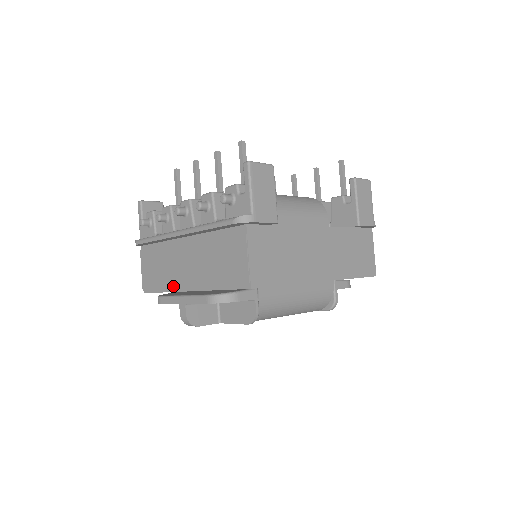
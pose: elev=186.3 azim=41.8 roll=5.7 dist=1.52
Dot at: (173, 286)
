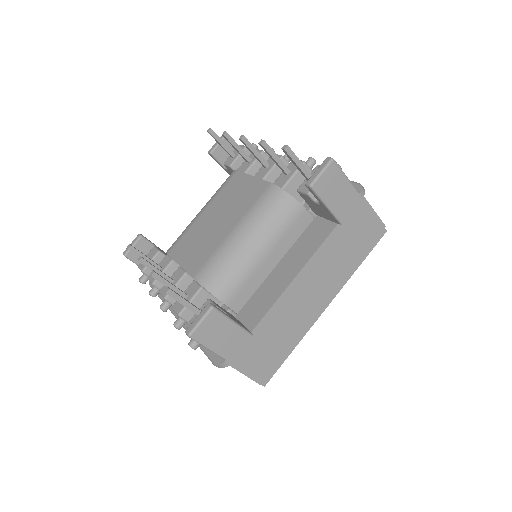
Dot at: occluded
